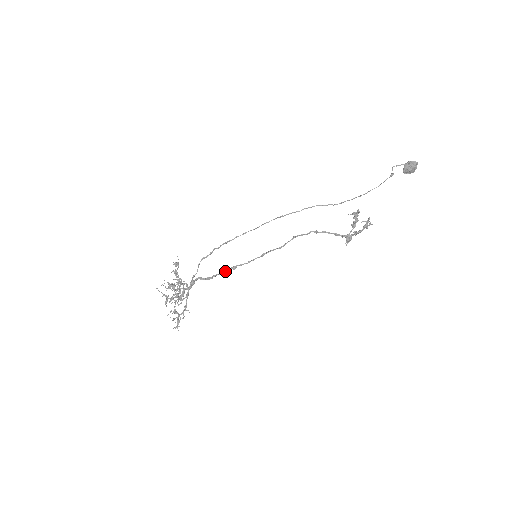
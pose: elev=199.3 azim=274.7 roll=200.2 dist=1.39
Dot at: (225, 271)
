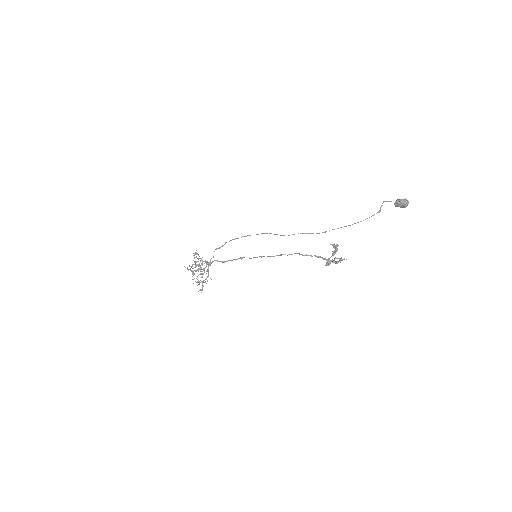
Dot at: (234, 259)
